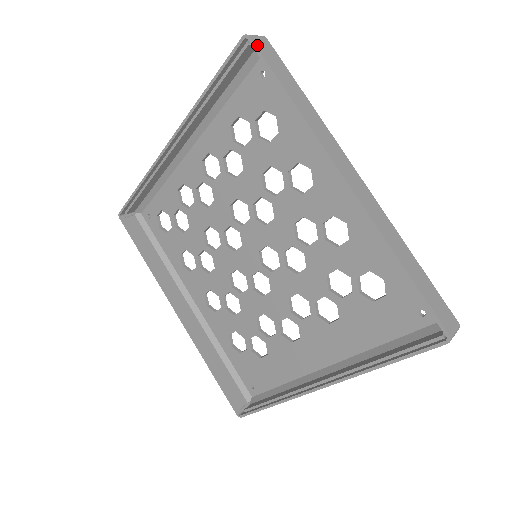
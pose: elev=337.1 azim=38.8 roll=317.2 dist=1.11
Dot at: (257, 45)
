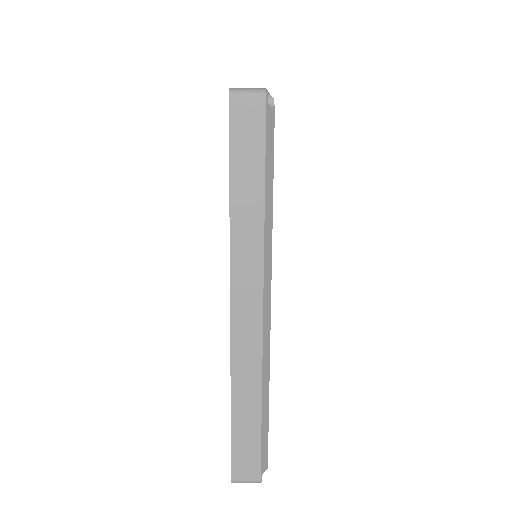
Dot at: occluded
